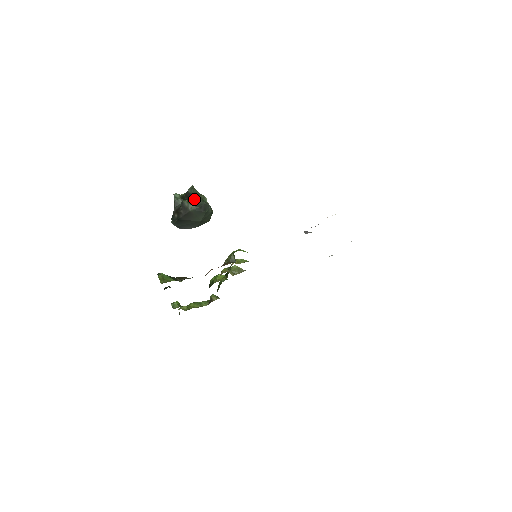
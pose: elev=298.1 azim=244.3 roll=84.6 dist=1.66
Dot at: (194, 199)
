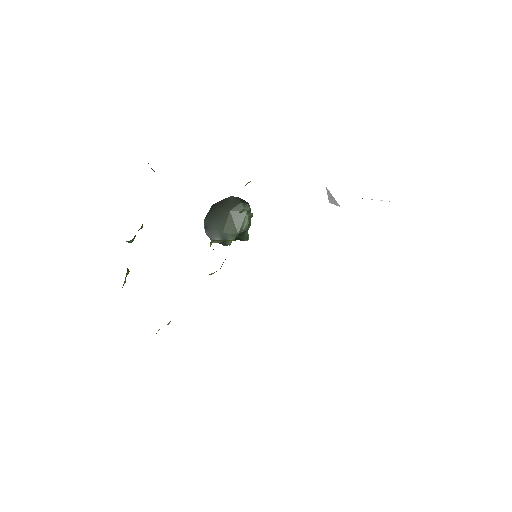
Dot at: occluded
